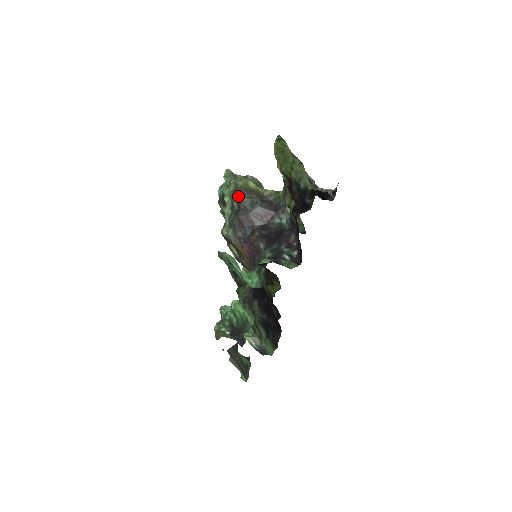
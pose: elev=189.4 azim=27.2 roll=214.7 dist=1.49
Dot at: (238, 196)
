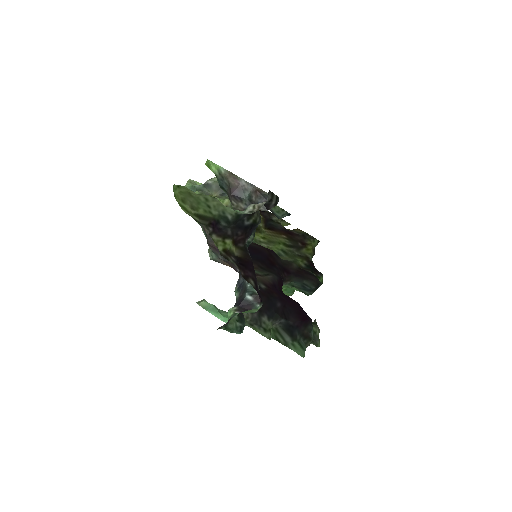
Dot at: occluded
